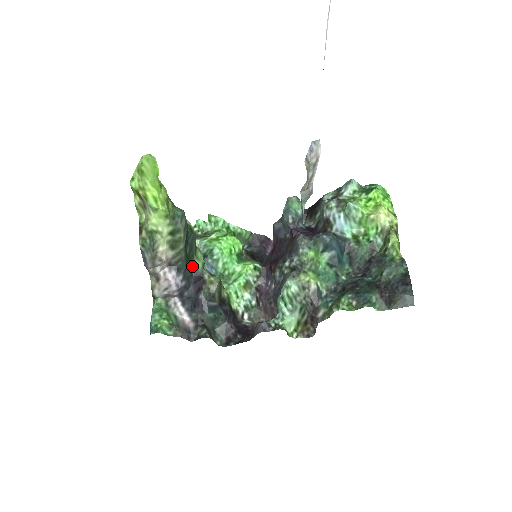
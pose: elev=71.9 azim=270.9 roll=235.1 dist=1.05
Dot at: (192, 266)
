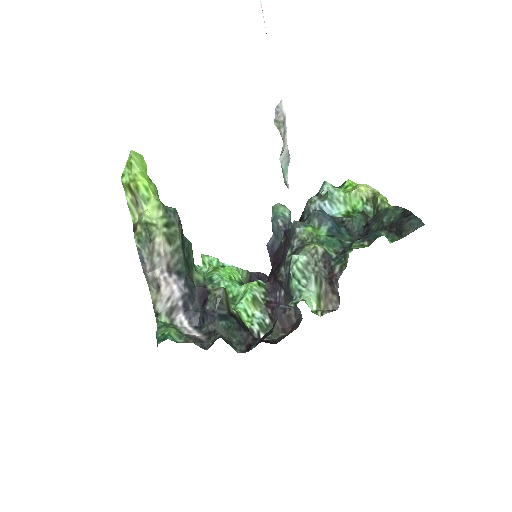
Dot at: (193, 279)
